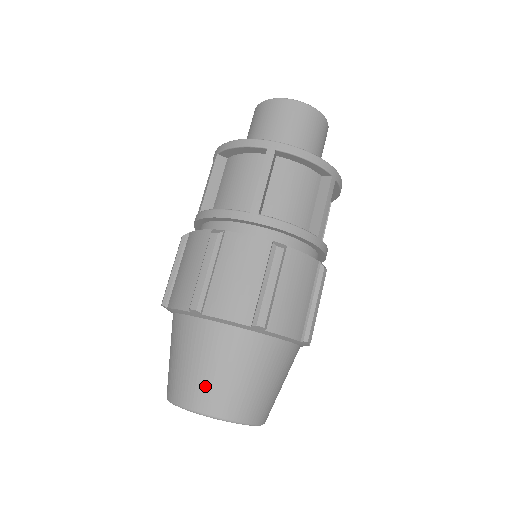
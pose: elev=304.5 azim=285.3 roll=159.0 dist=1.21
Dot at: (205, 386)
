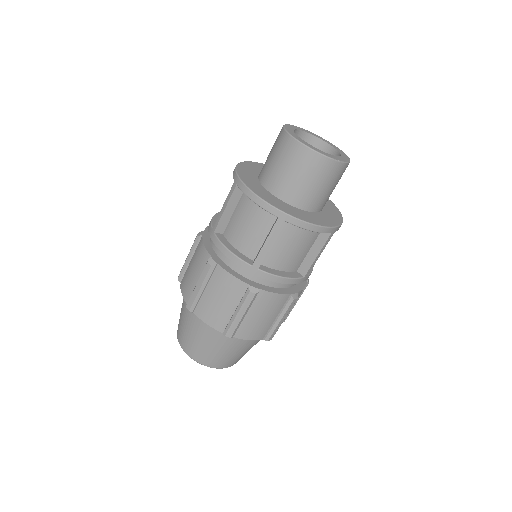
Dot at: (179, 324)
